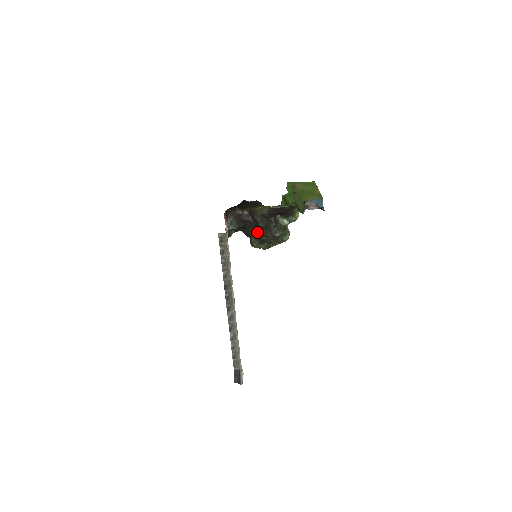
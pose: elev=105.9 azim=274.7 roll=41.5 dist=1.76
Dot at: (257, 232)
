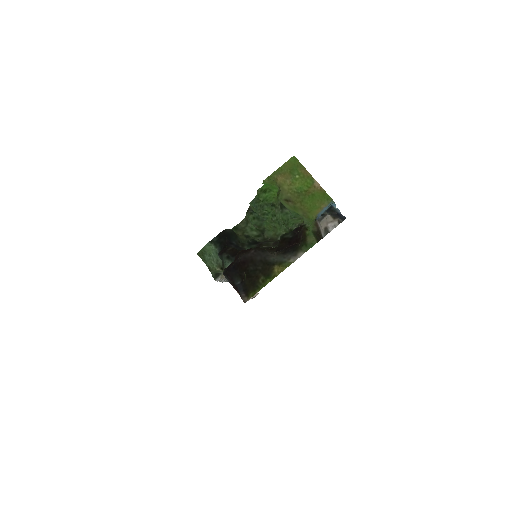
Dot at: occluded
